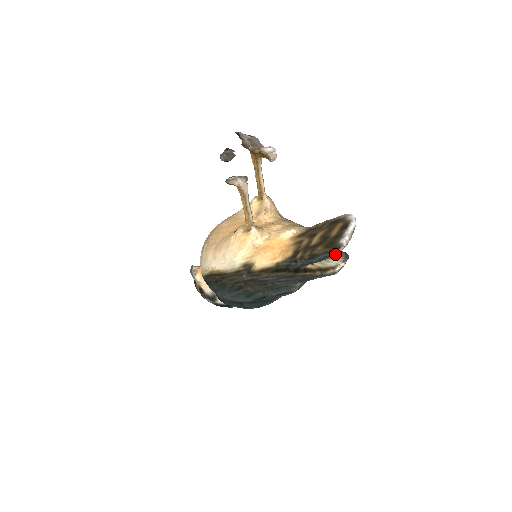
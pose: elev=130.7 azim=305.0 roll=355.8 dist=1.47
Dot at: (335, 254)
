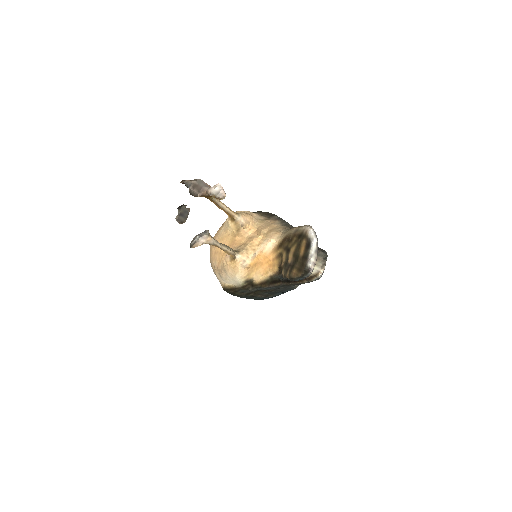
Dot at: (308, 276)
